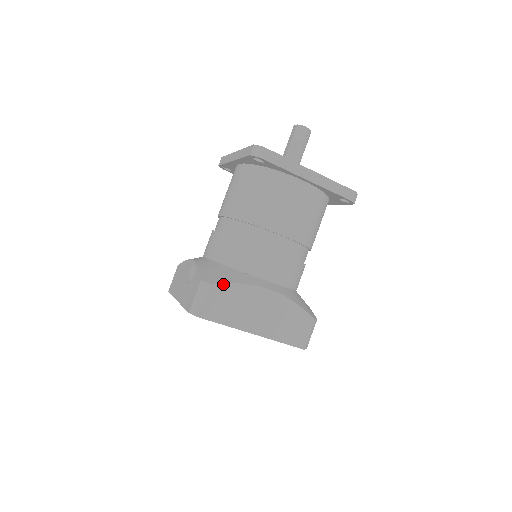
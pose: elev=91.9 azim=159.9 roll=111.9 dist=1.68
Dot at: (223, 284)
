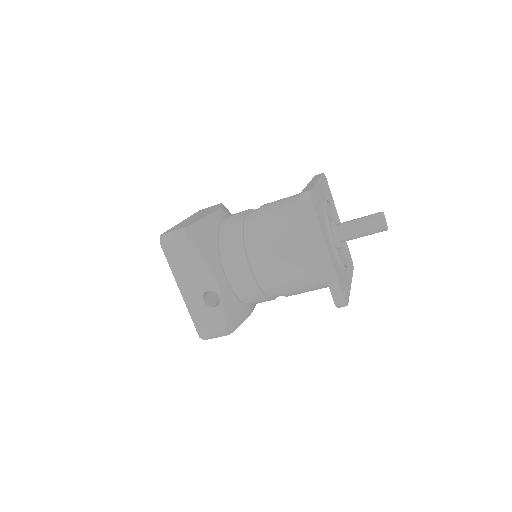
Dot at: (235, 329)
